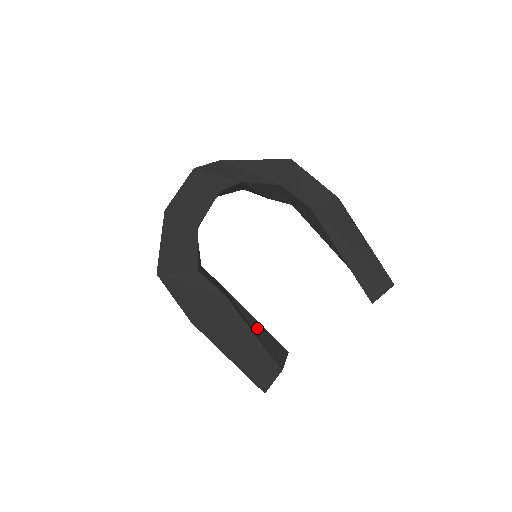
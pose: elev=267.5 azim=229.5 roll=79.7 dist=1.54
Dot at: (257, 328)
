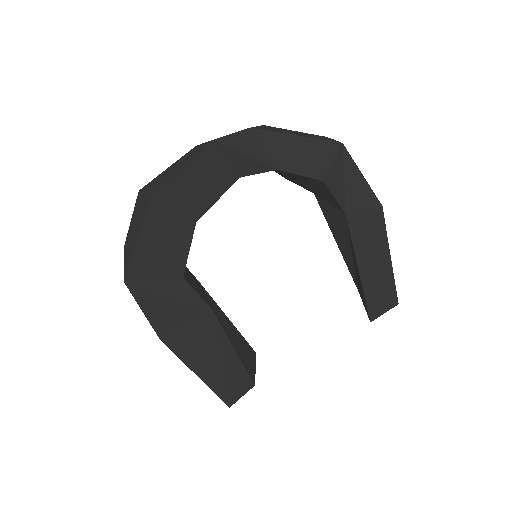
Dot at: (232, 334)
